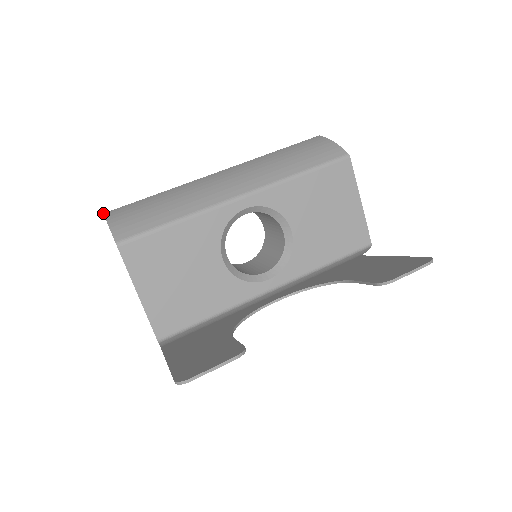
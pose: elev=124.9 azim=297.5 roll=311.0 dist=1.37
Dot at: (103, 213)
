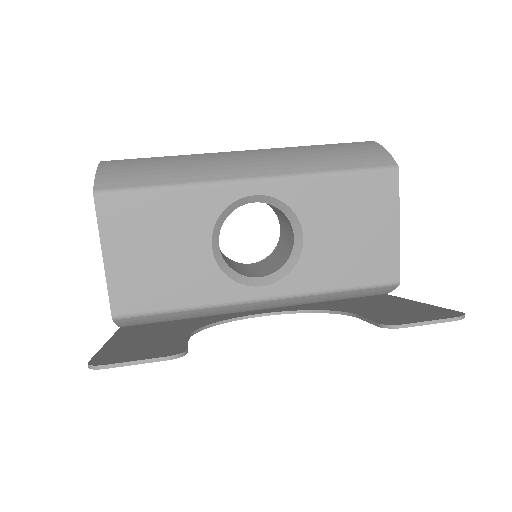
Dot at: (100, 161)
